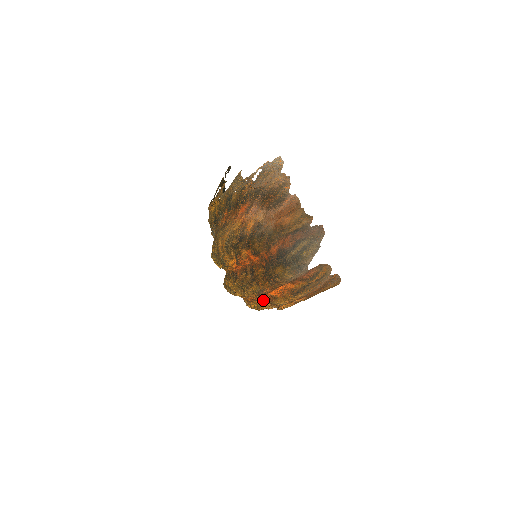
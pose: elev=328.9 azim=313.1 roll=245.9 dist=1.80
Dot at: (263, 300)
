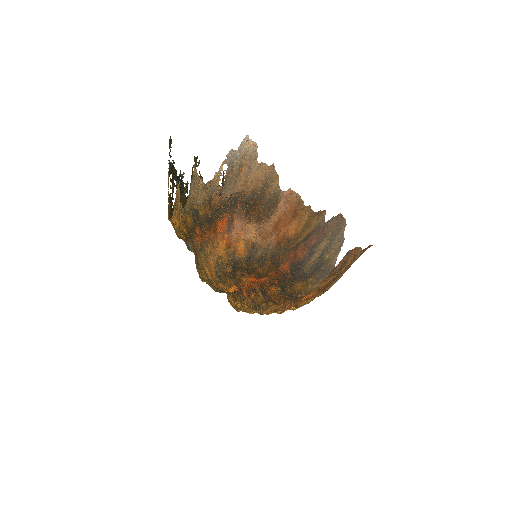
Dot at: occluded
